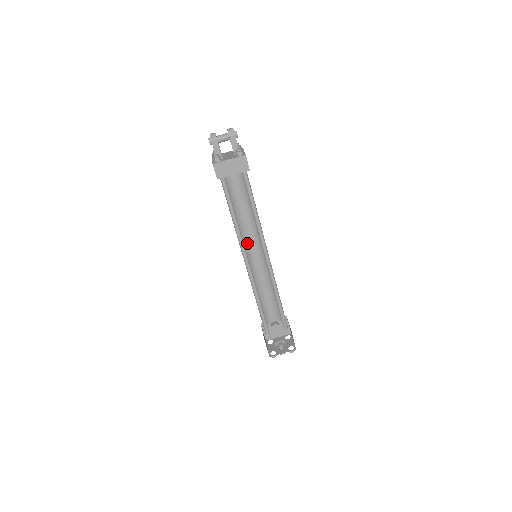
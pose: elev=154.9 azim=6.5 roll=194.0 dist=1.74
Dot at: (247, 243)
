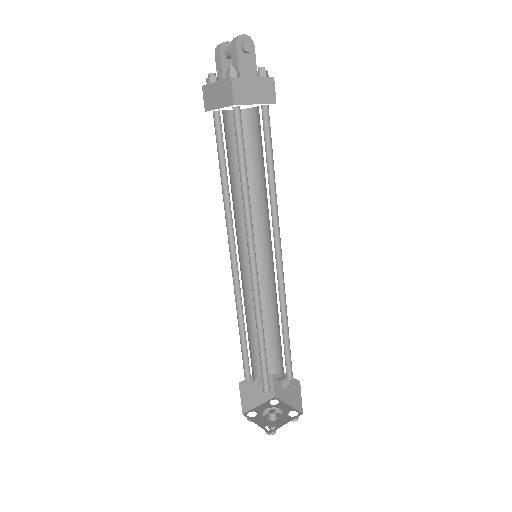
Dot at: (261, 234)
